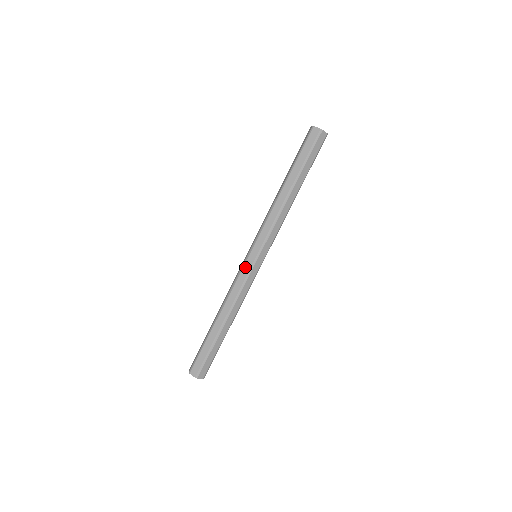
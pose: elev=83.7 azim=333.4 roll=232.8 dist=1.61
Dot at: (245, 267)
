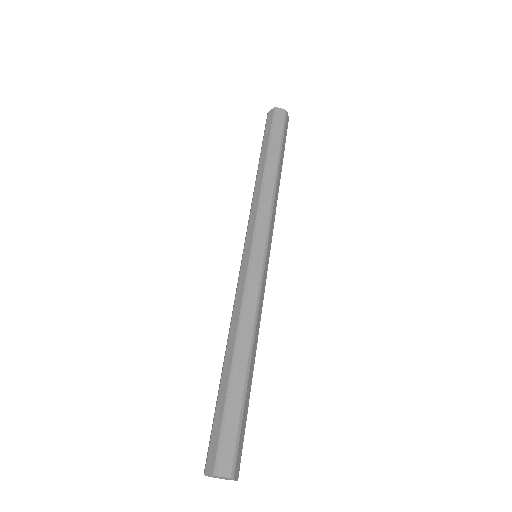
Dot at: (242, 269)
